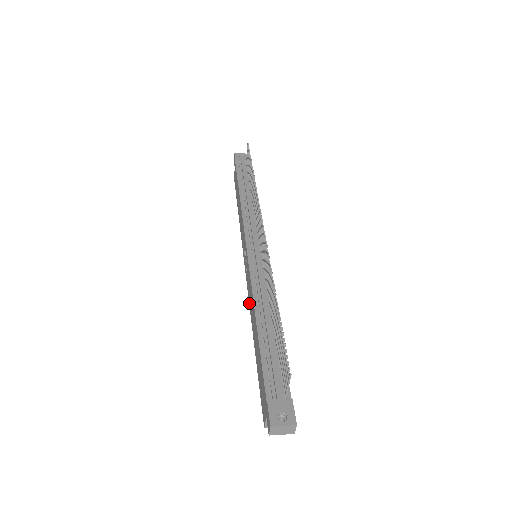
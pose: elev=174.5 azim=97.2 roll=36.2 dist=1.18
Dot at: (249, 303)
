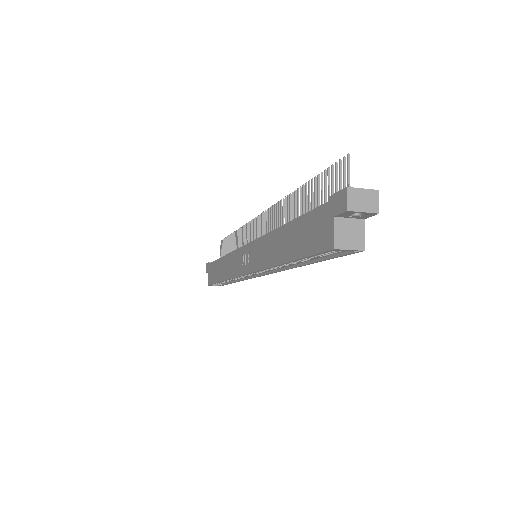
Dot at: (262, 267)
